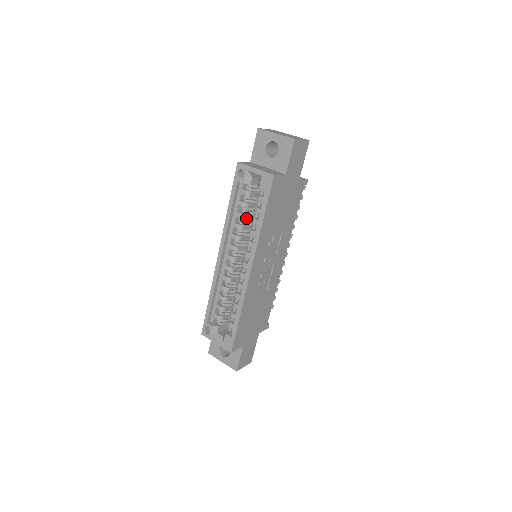
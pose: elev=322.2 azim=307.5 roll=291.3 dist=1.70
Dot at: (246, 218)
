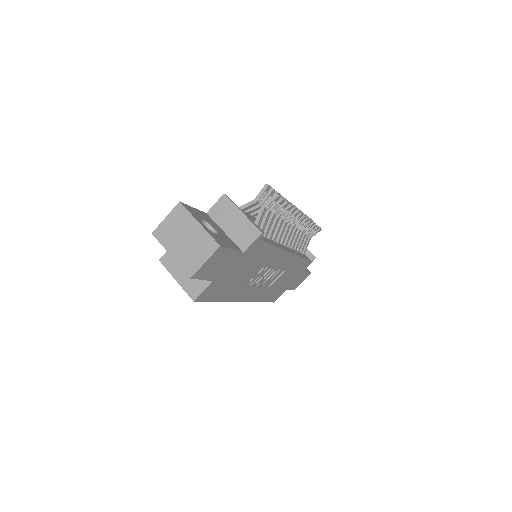
Dot at: occluded
